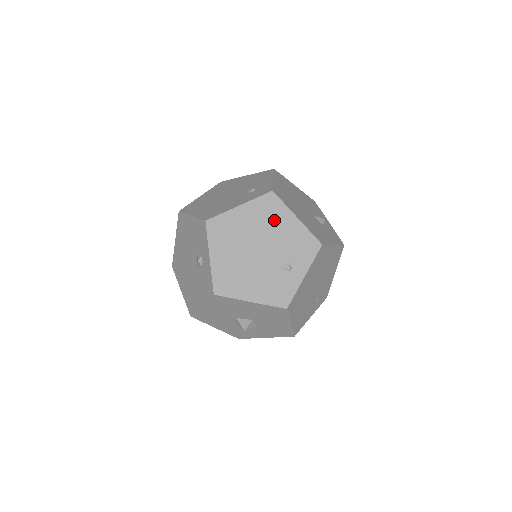
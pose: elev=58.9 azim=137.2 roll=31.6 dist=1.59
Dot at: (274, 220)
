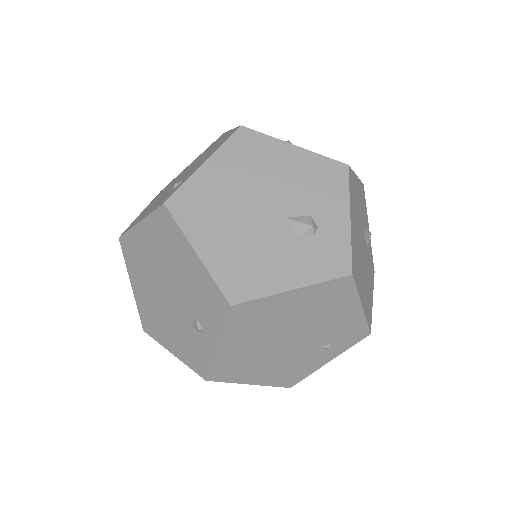
Dot at: (173, 251)
